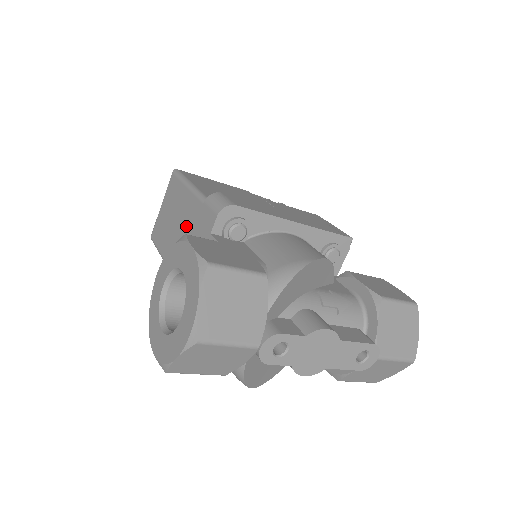
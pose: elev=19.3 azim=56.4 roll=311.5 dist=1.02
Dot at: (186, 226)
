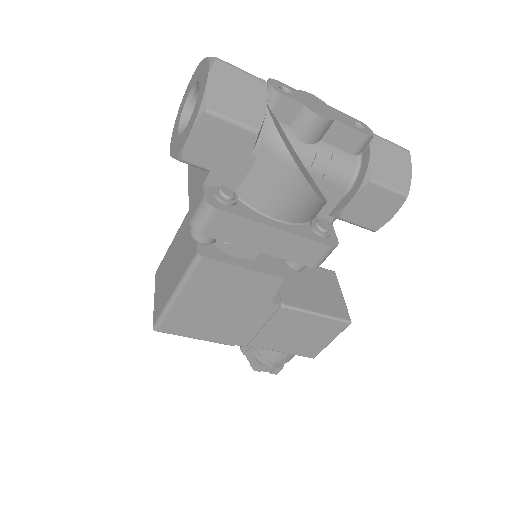
Dot at: (183, 240)
